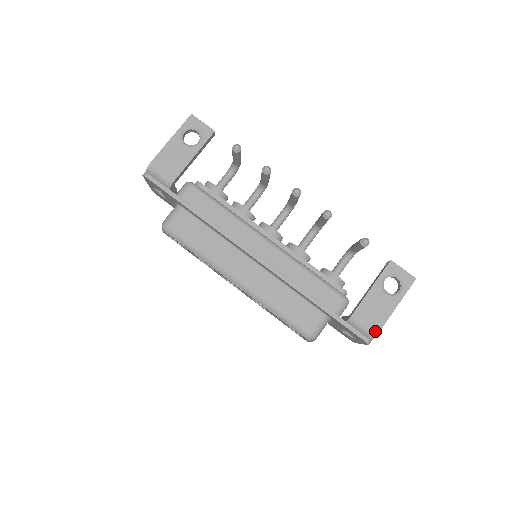
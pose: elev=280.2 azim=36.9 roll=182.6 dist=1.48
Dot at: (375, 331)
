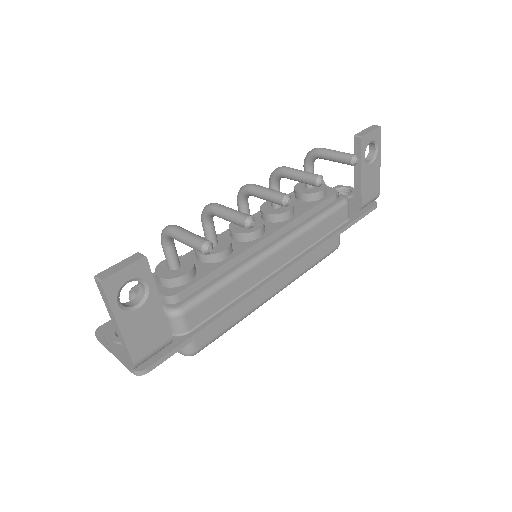
Dot at: (378, 195)
